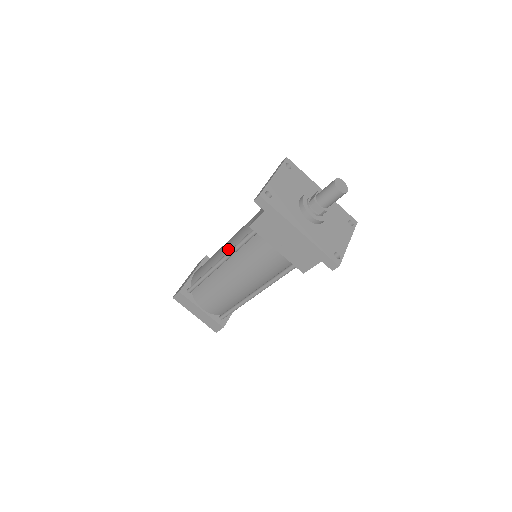
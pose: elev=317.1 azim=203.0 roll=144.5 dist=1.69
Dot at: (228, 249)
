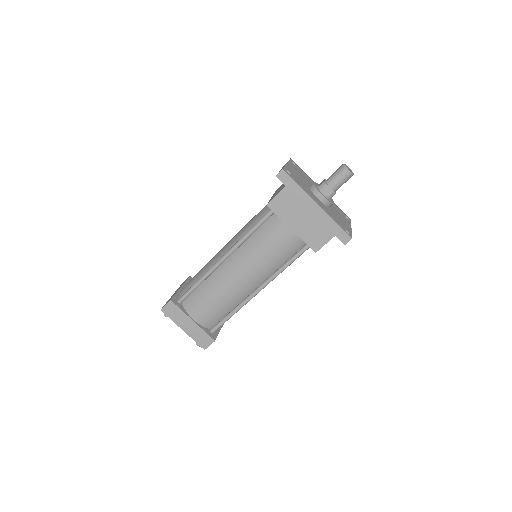
Dot at: (232, 244)
